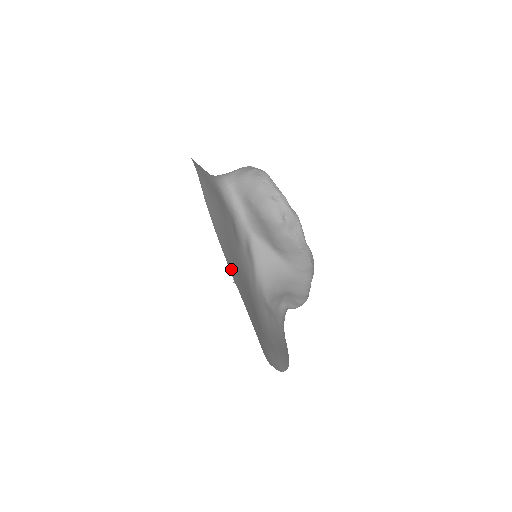
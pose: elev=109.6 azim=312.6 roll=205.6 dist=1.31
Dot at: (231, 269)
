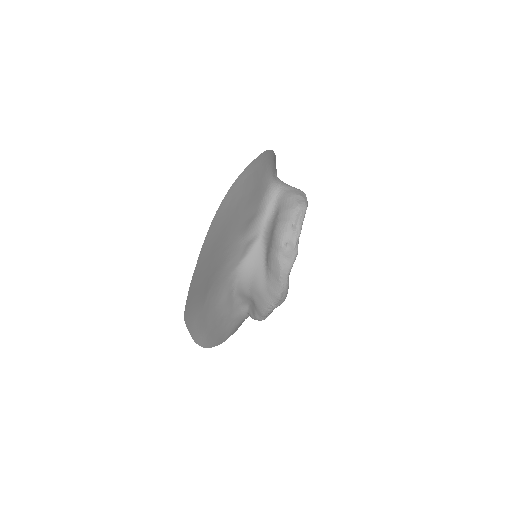
Dot at: (209, 236)
